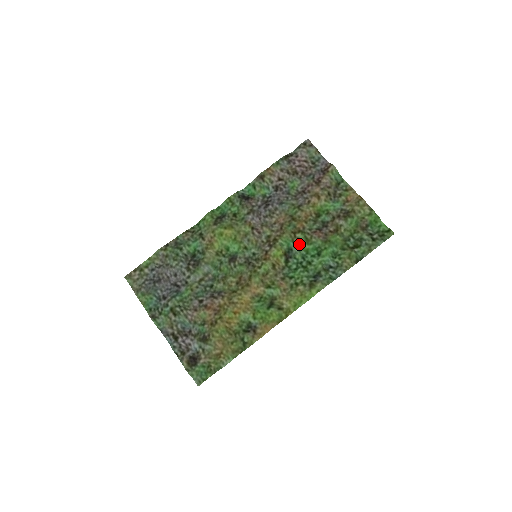
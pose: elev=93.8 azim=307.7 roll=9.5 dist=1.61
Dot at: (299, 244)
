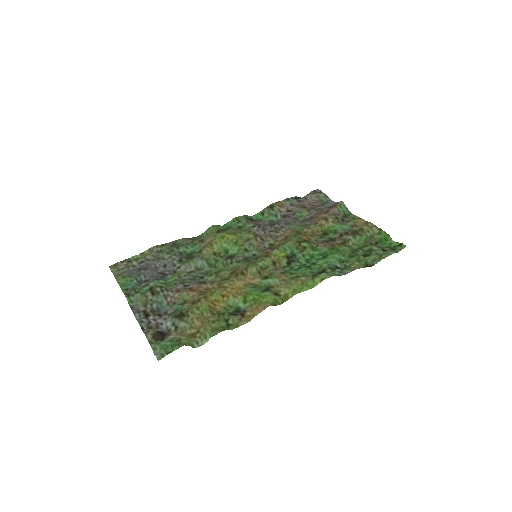
Dot at: (304, 250)
